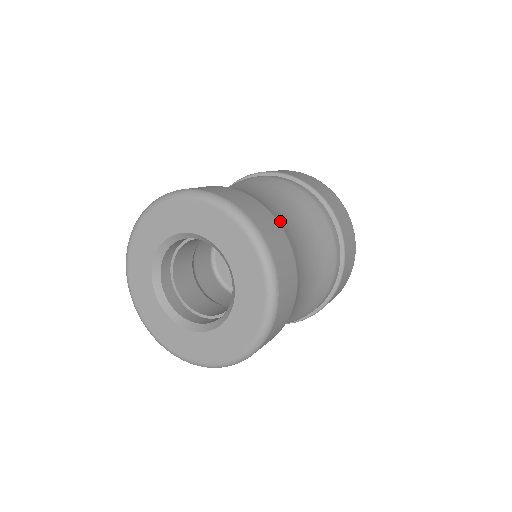
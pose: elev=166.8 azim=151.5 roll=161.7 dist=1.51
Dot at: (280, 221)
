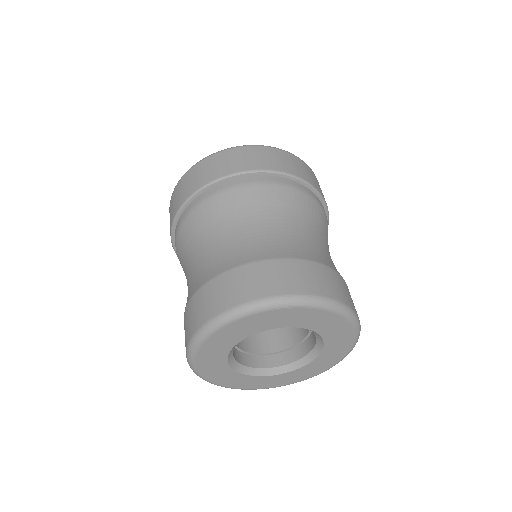
Dot at: (313, 256)
